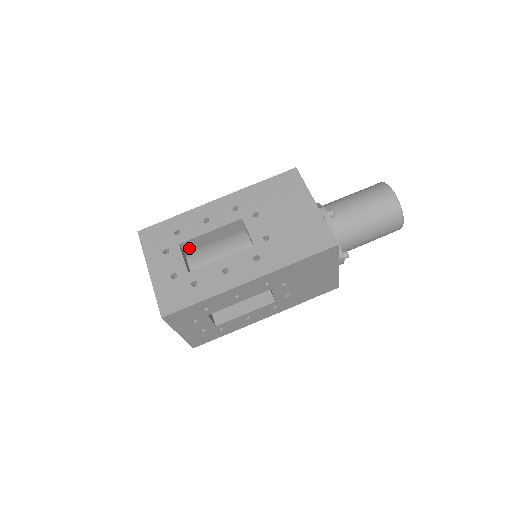
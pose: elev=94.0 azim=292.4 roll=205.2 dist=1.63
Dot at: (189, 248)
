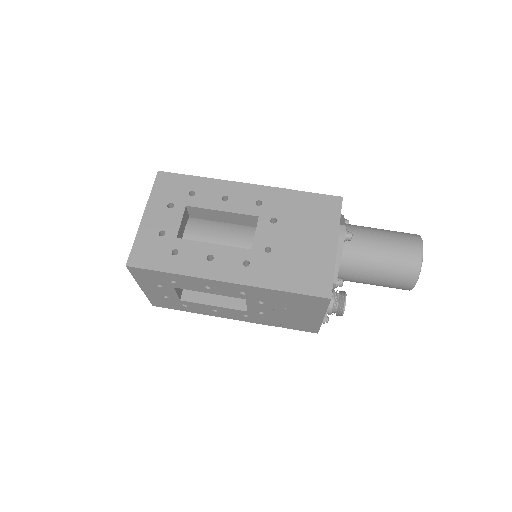
Dot at: occluded
